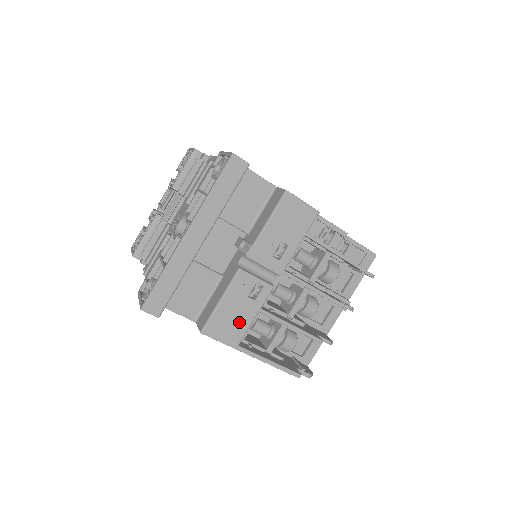
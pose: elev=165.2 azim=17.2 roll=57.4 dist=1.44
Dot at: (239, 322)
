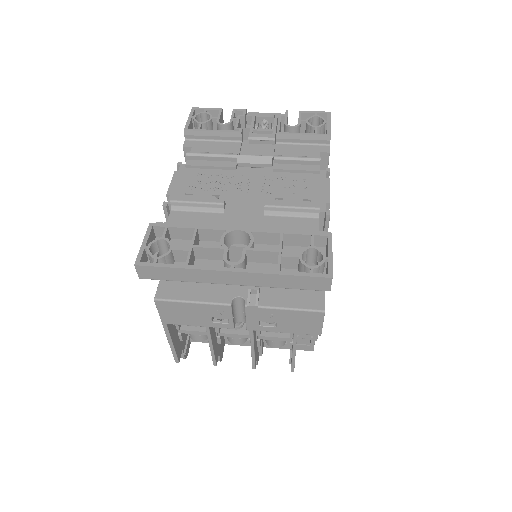
Dot at: (186, 319)
